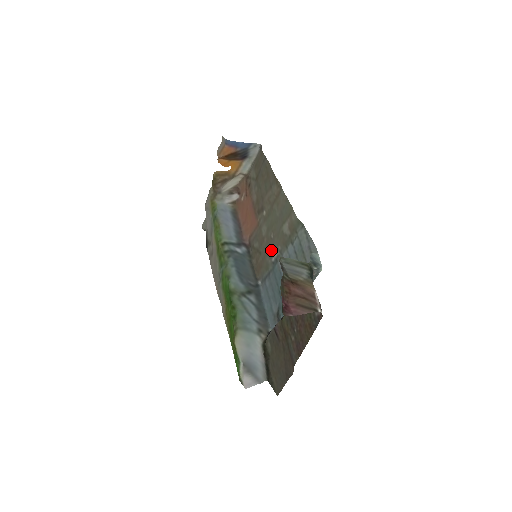
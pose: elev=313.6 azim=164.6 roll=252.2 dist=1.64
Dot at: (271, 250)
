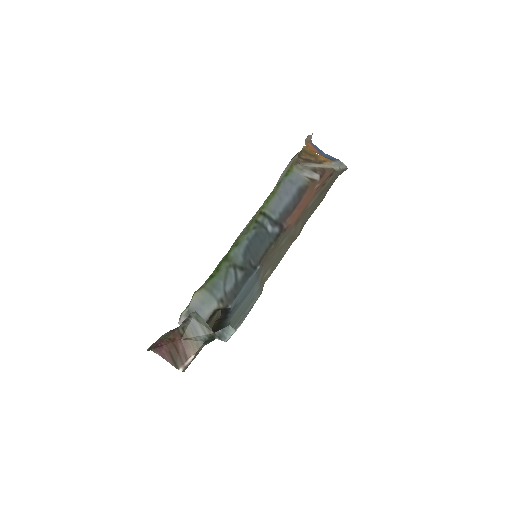
Dot at: (266, 265)
